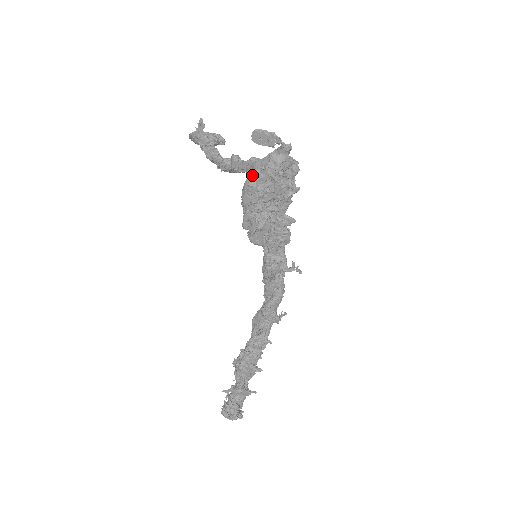
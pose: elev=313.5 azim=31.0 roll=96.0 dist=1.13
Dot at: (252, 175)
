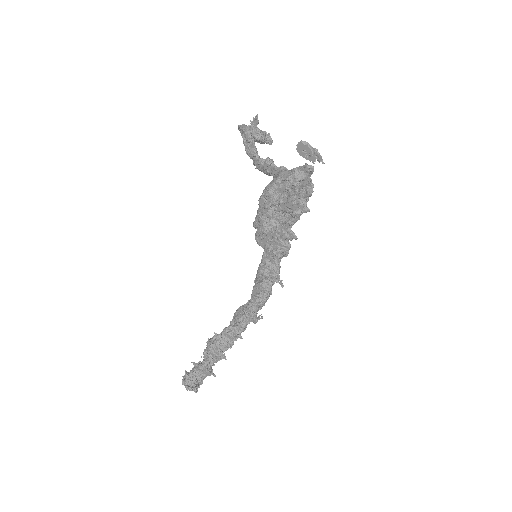
Dot at: (273, 182)
